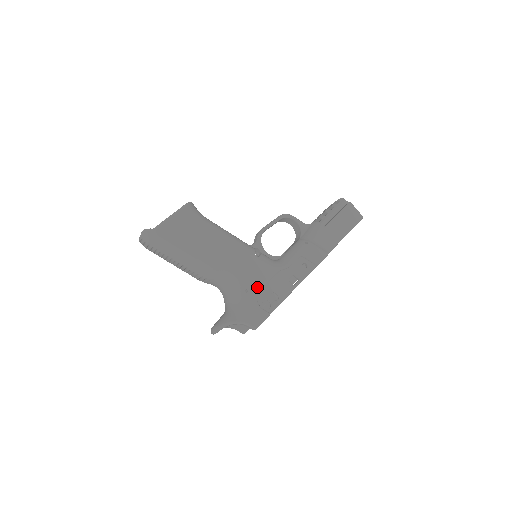
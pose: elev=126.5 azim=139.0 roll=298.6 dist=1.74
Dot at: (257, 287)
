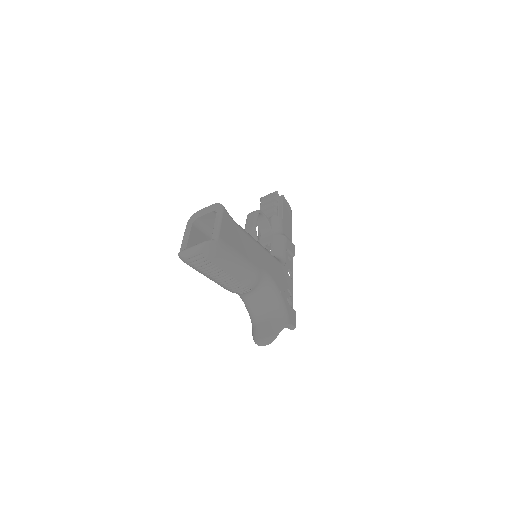
Dot at: (283, 287)
